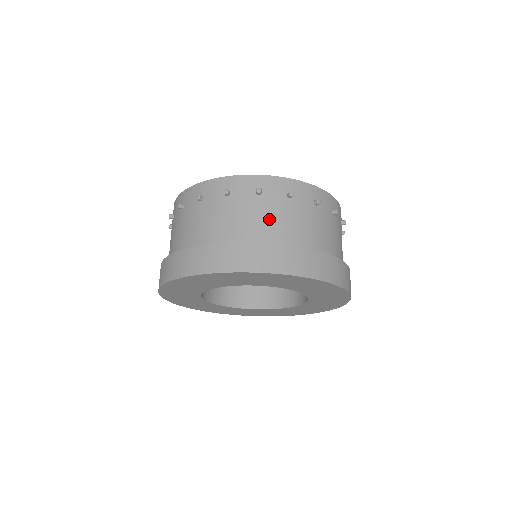
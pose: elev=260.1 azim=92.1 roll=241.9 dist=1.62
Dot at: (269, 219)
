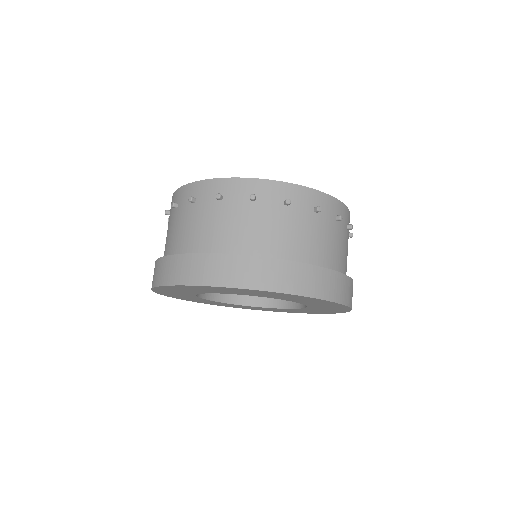
Dot at: (262, 229)
